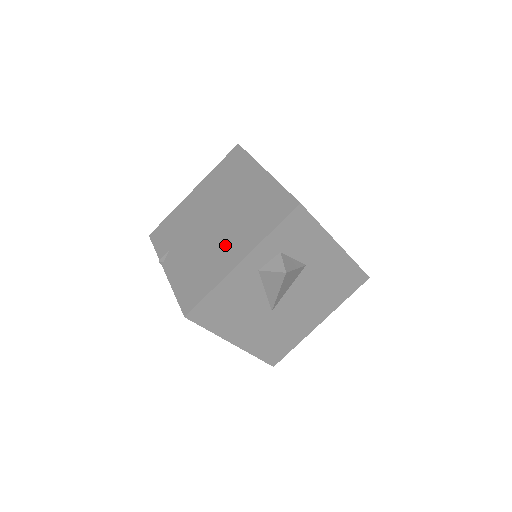
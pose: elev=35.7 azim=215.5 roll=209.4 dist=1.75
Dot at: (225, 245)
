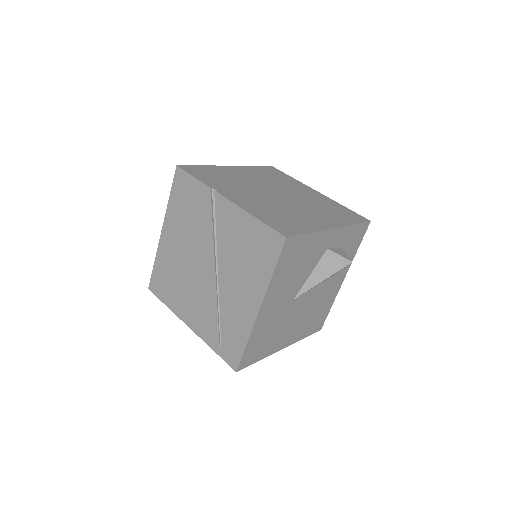
Dot at: (306, 212)
